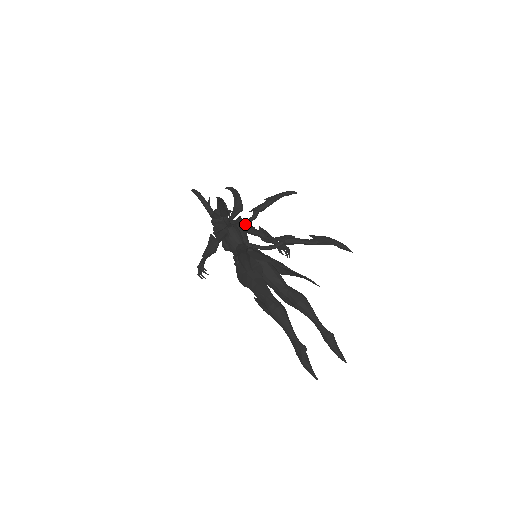
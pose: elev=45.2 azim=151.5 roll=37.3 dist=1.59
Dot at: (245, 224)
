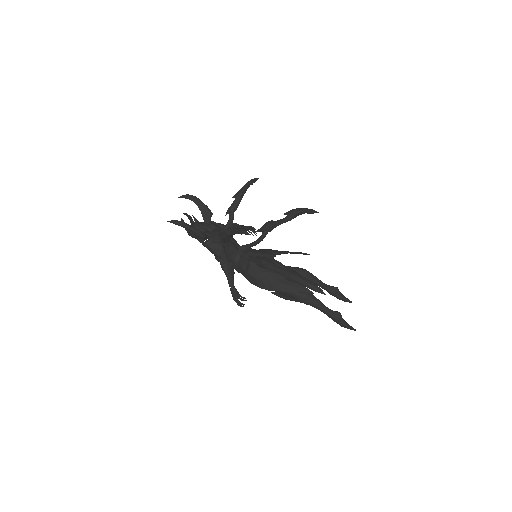
Dot at: occluded
